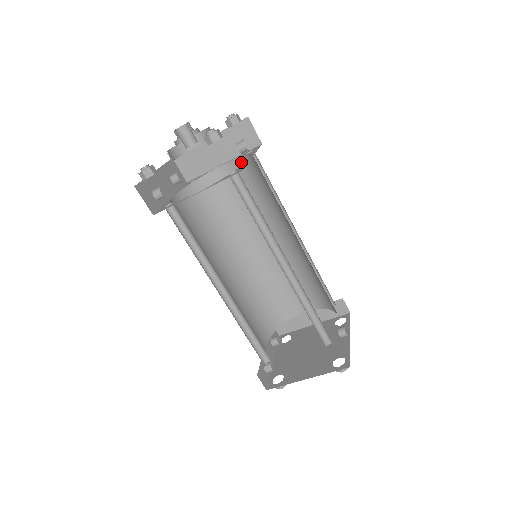
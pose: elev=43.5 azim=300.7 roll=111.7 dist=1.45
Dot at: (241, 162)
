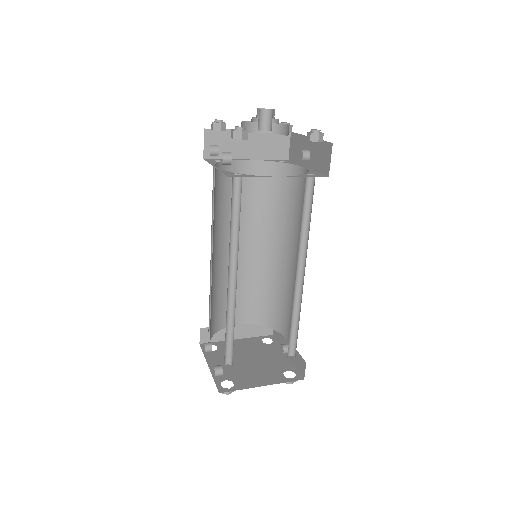
Dot at: (267, 166)
